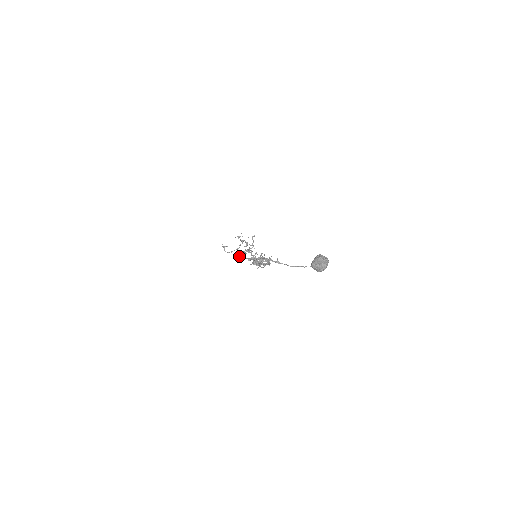
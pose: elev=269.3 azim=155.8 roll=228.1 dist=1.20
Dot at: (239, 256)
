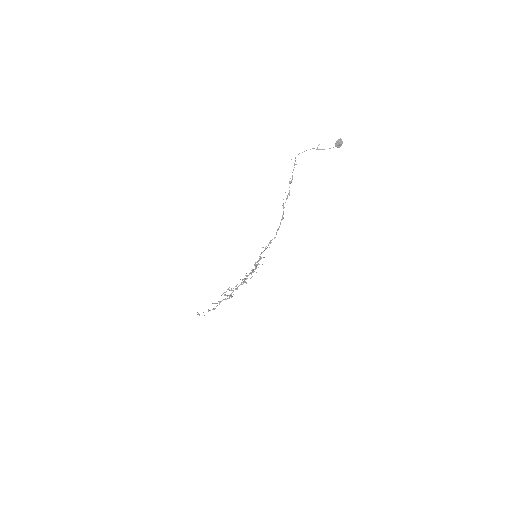
Dot at: (227, 289)
